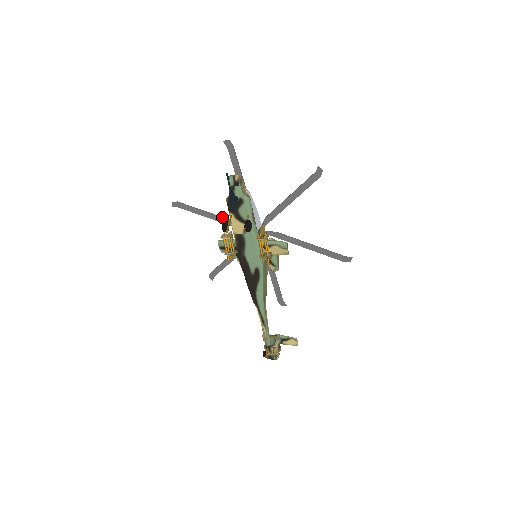
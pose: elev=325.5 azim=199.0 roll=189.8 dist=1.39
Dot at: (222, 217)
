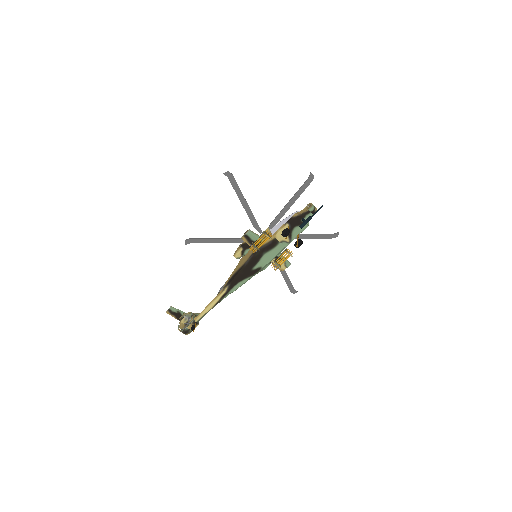
Dot at: occluded
